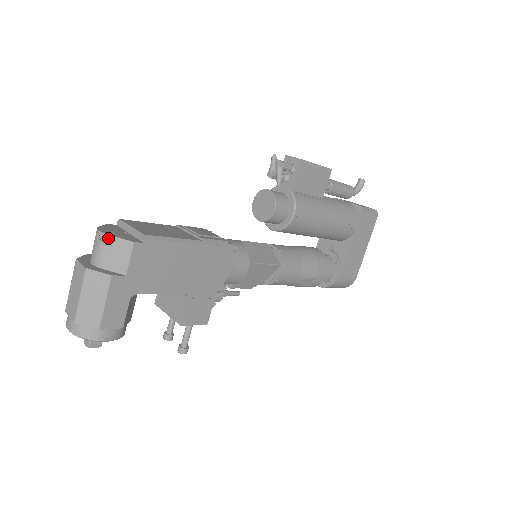
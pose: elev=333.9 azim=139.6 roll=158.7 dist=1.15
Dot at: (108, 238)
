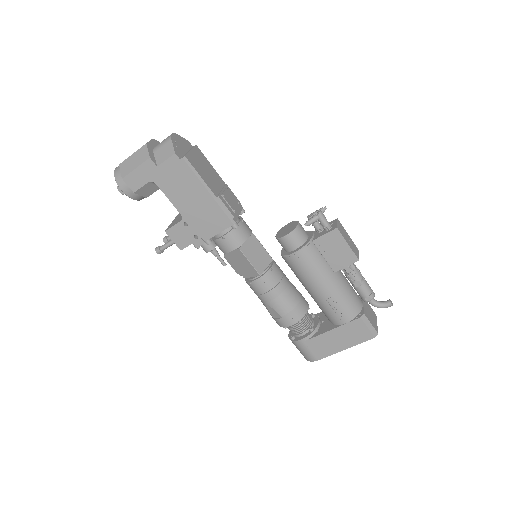
Dot at: (169, 140)
